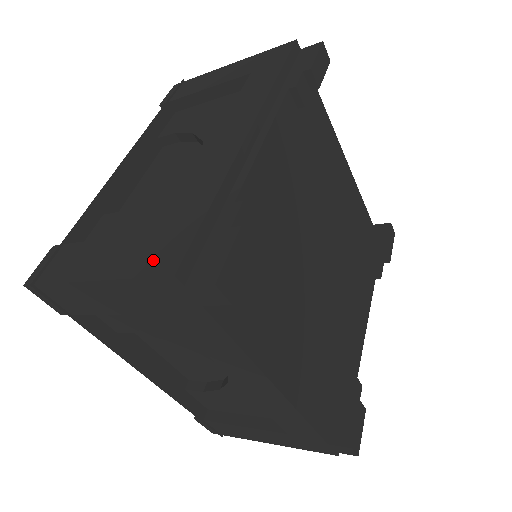
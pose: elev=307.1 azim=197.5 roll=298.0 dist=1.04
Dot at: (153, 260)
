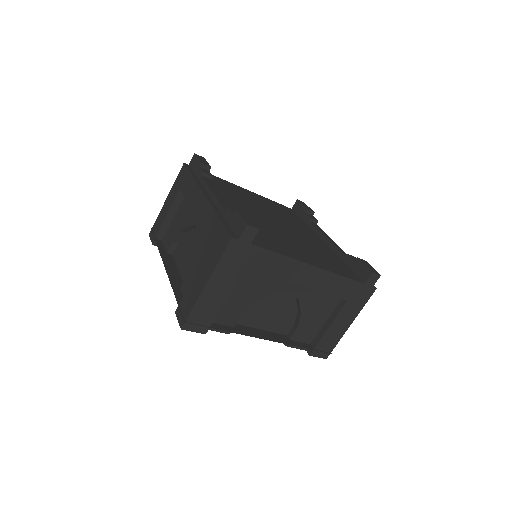
Dot at: (220, 248)
